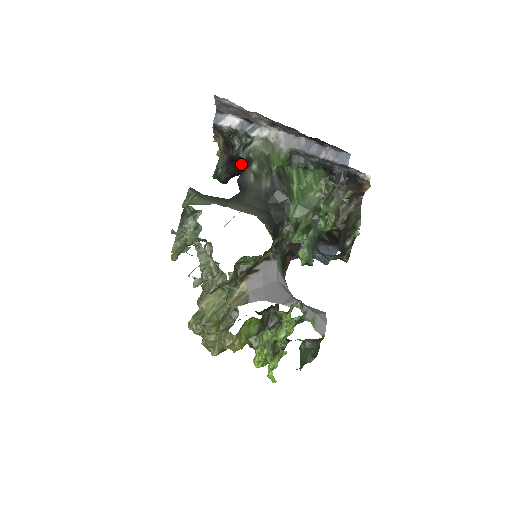
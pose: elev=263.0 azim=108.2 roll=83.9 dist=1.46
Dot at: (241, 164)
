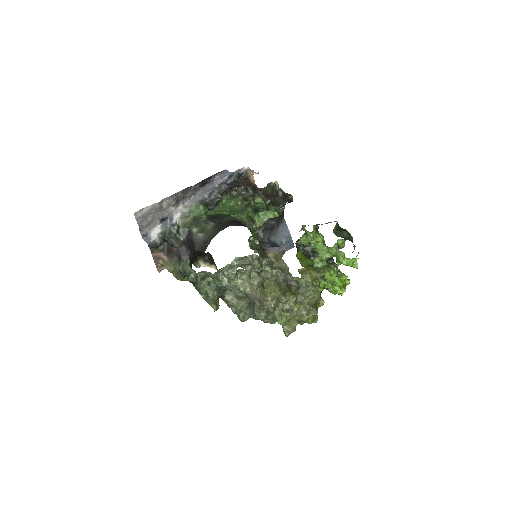
Dot at: (187, 244)
